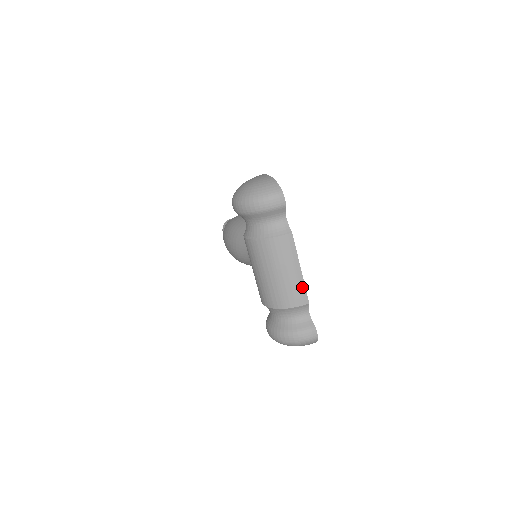
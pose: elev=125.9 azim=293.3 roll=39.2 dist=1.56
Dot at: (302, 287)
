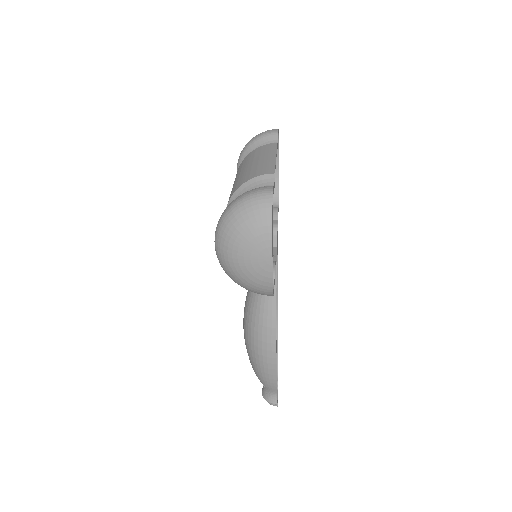
Dot at: (271, 165)
